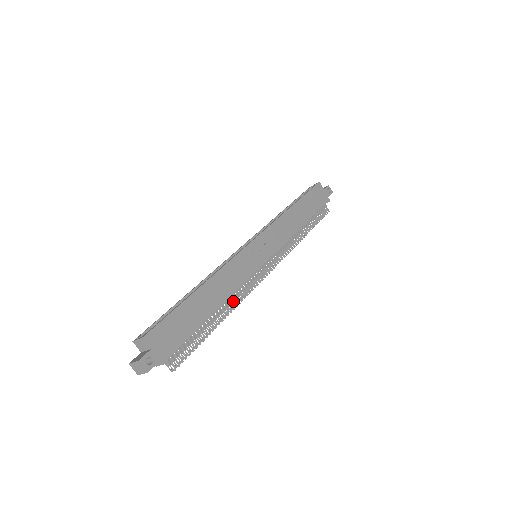
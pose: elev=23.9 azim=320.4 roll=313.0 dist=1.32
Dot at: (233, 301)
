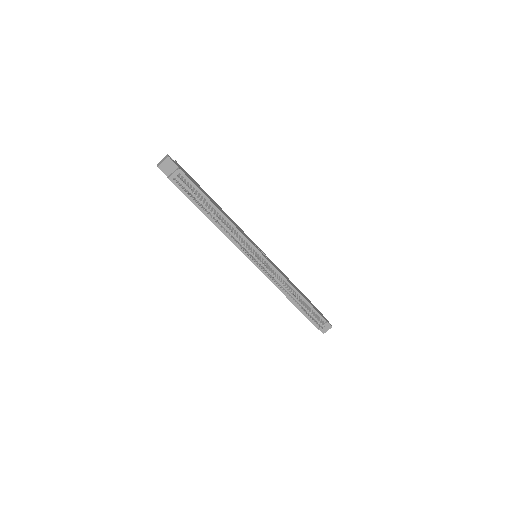
Dot at: (230, 229)
